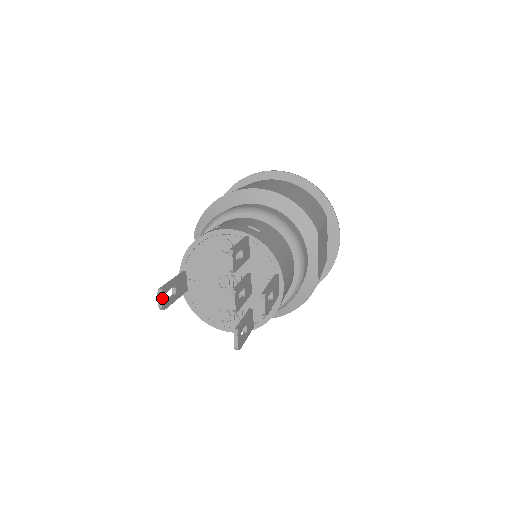
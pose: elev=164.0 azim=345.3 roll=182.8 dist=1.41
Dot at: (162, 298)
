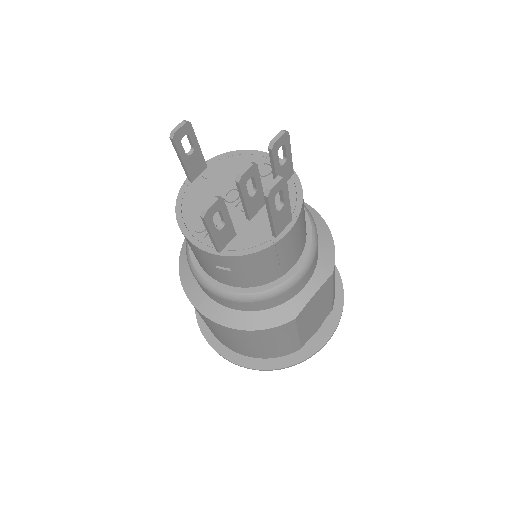
Dot at: (183, 128)
